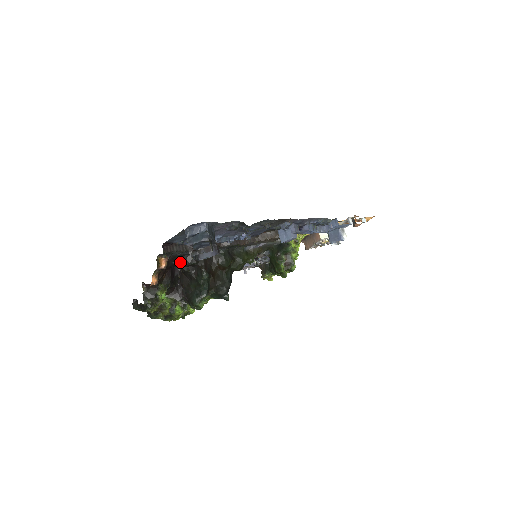
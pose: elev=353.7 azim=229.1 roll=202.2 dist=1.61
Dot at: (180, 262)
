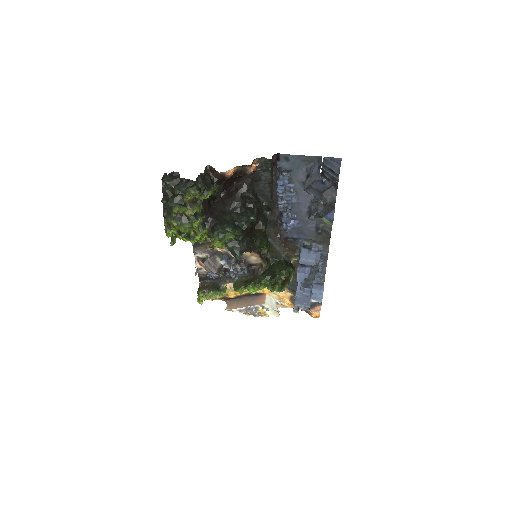
Dot at: (246, 187)
